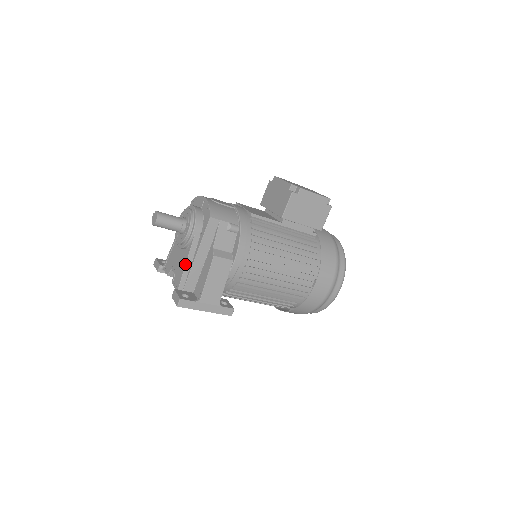
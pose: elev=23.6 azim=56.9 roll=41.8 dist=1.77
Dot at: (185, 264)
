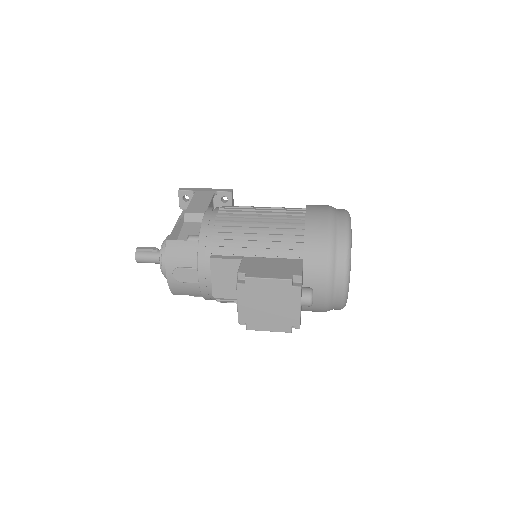
Dot at: occluded
